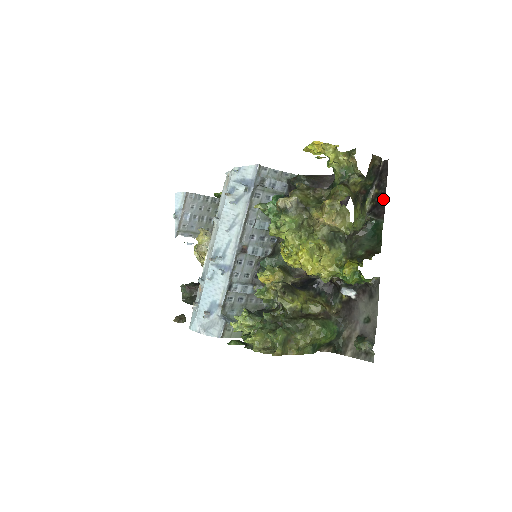
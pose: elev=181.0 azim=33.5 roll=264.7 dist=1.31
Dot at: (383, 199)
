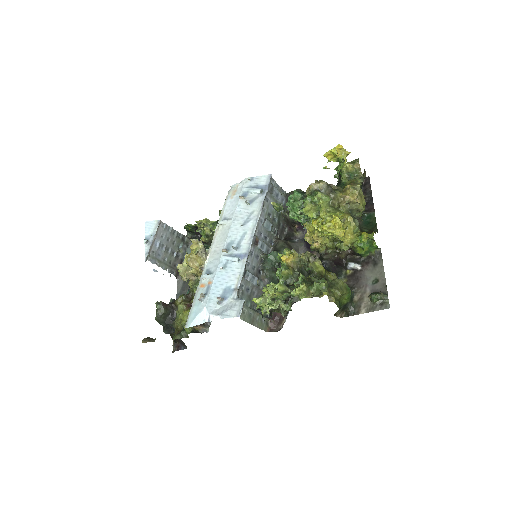
Dot at: (371, 200)
